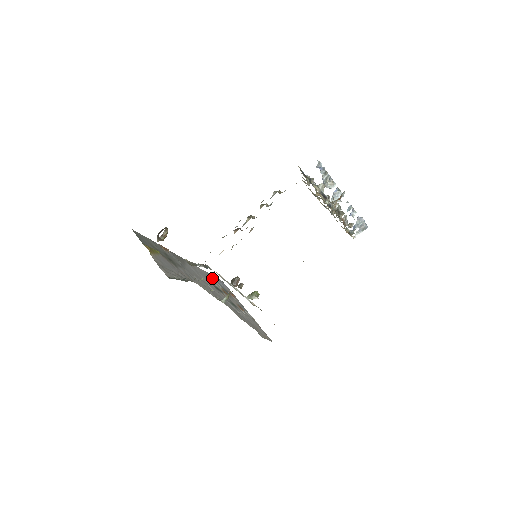
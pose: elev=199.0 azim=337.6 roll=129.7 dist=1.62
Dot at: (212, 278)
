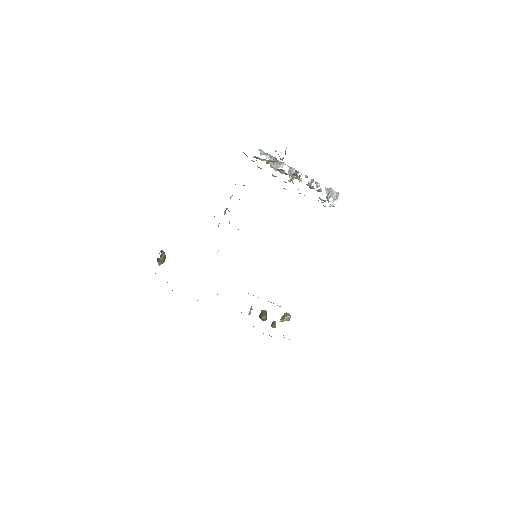
Dot at: occluded
